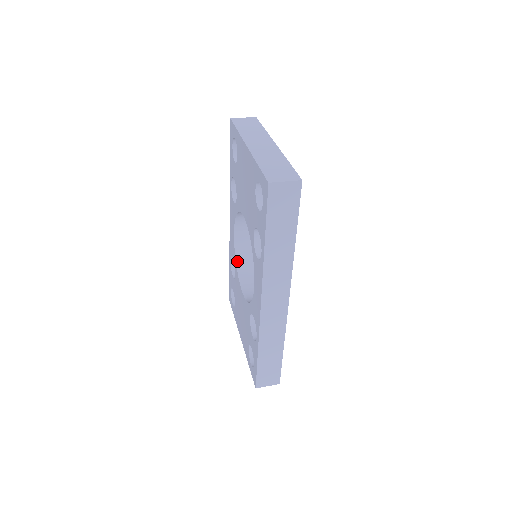
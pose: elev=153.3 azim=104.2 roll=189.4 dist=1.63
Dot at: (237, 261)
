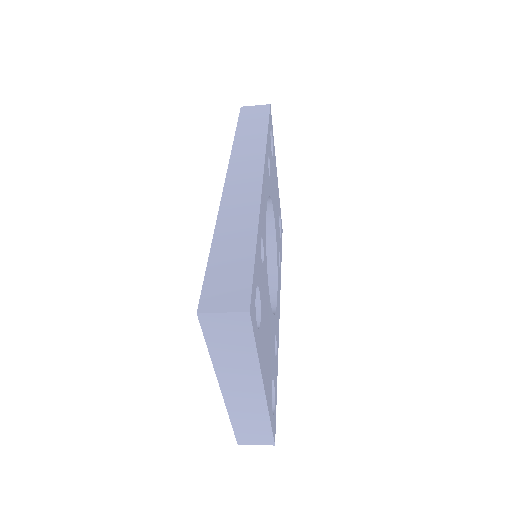
Dot at: occluded
